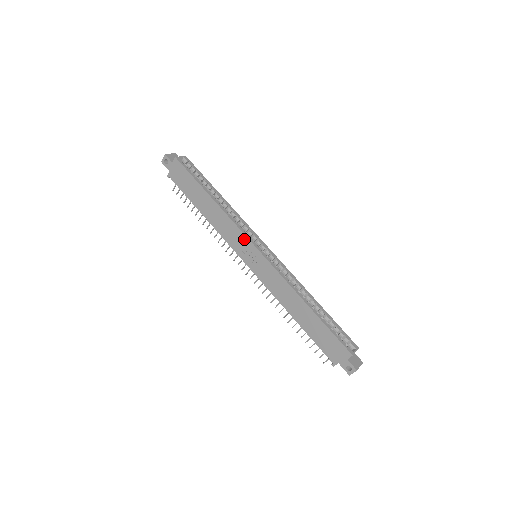
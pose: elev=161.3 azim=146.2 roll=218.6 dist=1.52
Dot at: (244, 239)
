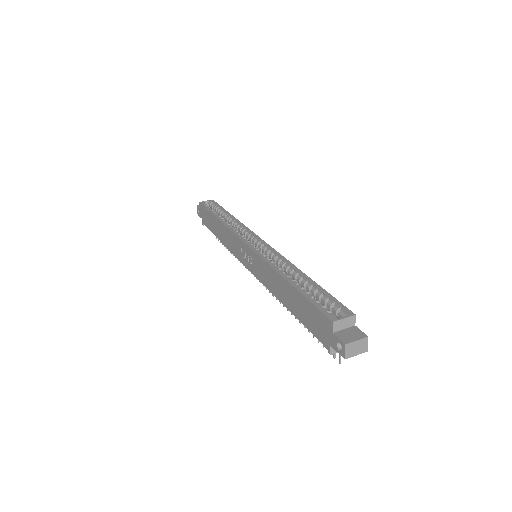
Dot at: (238, 241)
